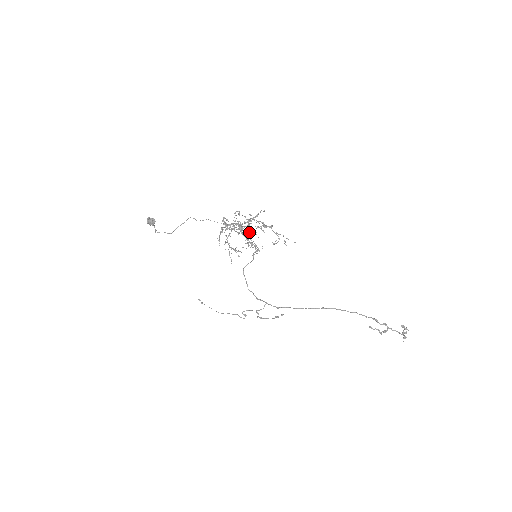
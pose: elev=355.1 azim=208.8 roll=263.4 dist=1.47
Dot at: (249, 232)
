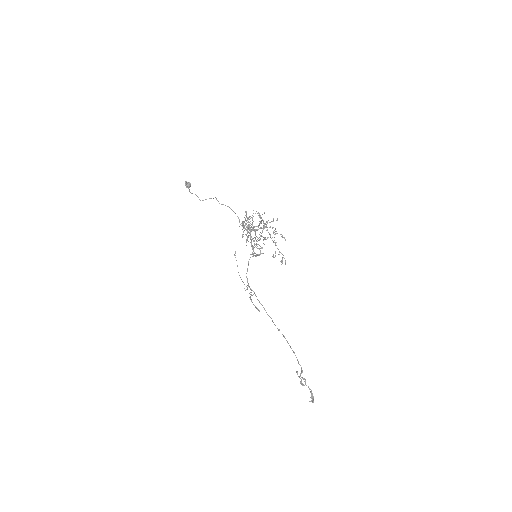
Dot at: occluded
